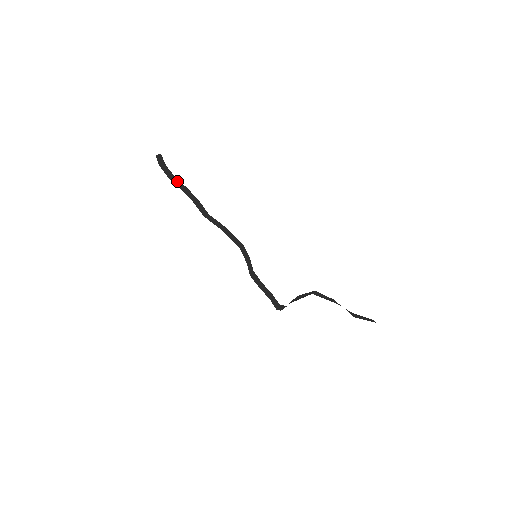
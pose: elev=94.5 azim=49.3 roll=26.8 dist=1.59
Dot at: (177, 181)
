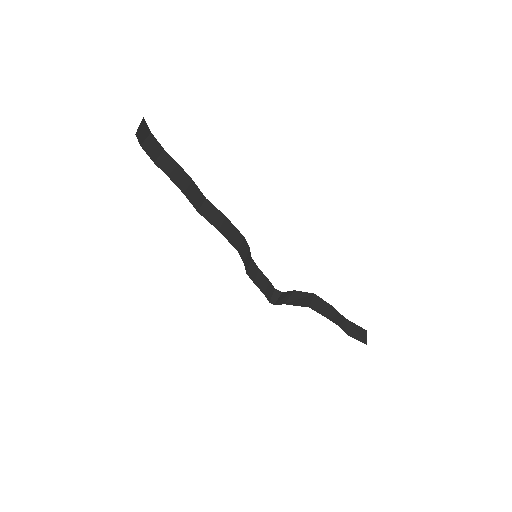
Dot at: (166, 159)
